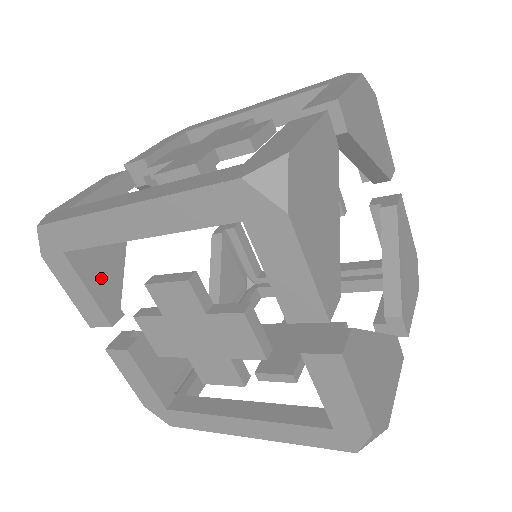
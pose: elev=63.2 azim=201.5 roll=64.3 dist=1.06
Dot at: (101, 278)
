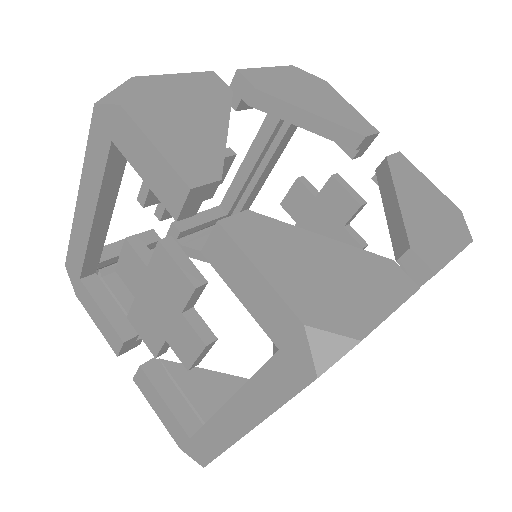
Dot at: (116, 302)
